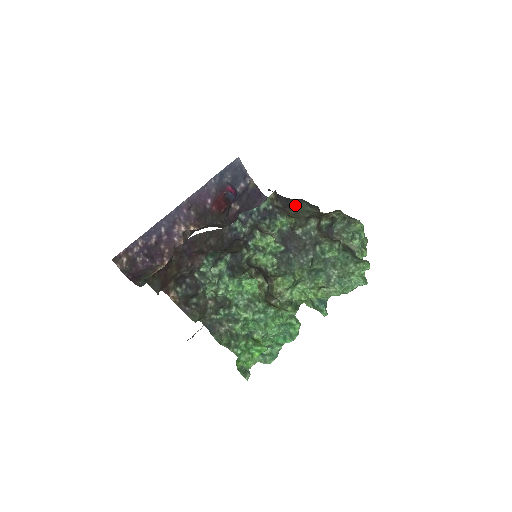
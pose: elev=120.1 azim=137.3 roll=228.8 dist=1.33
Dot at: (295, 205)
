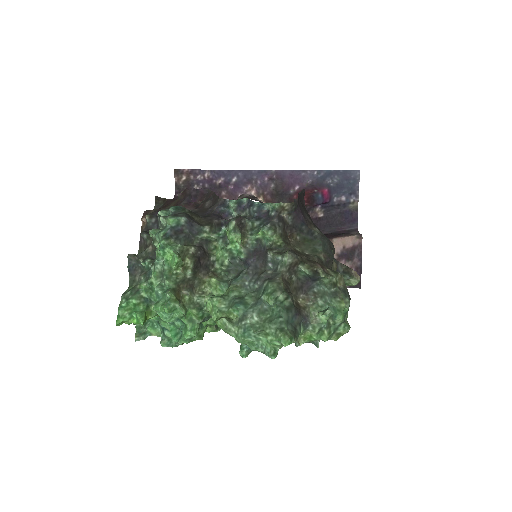
Dot at: (309, 234)
